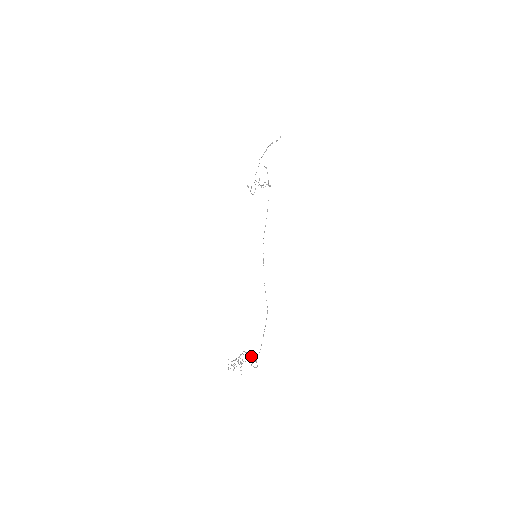
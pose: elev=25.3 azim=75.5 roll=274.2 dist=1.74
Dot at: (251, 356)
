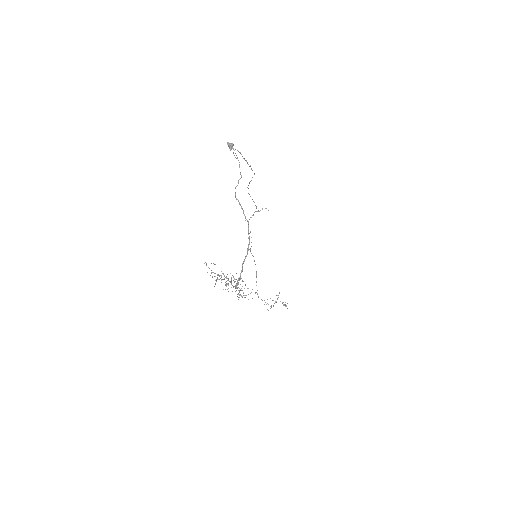
Dot at: occluded
